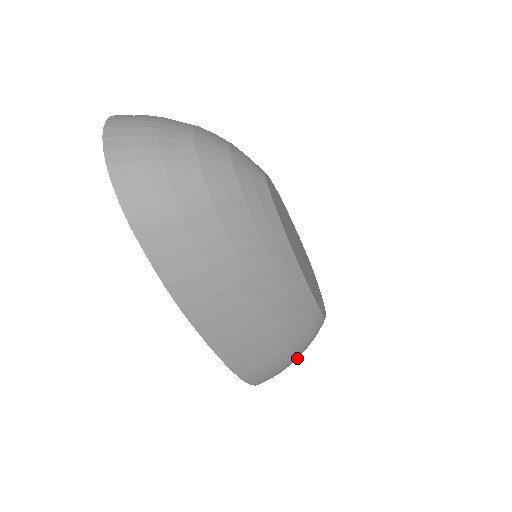
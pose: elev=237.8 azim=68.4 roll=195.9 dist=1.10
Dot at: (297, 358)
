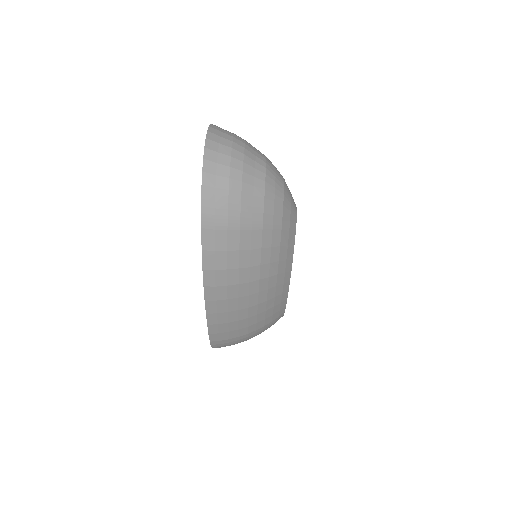
Dot at: occluded
